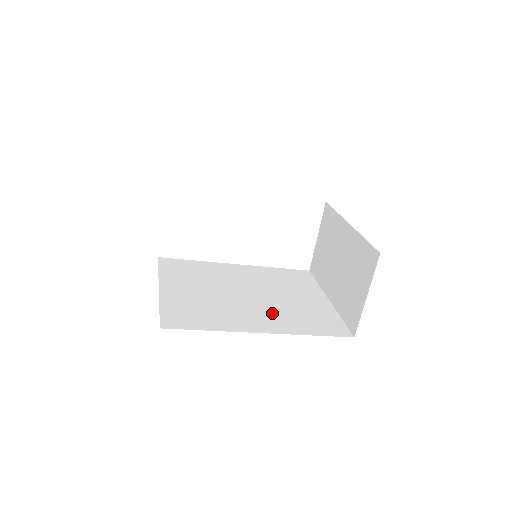
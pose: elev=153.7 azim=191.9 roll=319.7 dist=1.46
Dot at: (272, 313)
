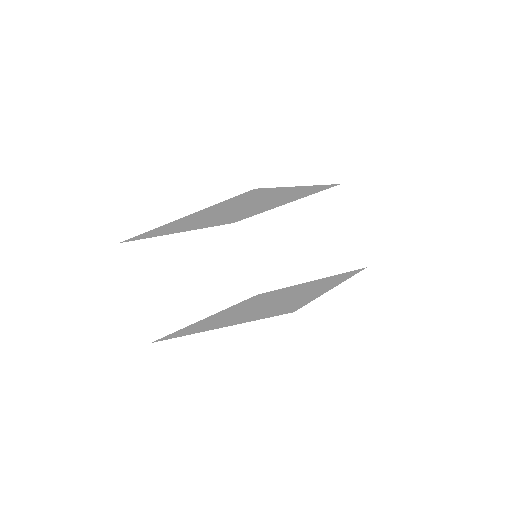
Dot at: (310, 289)
